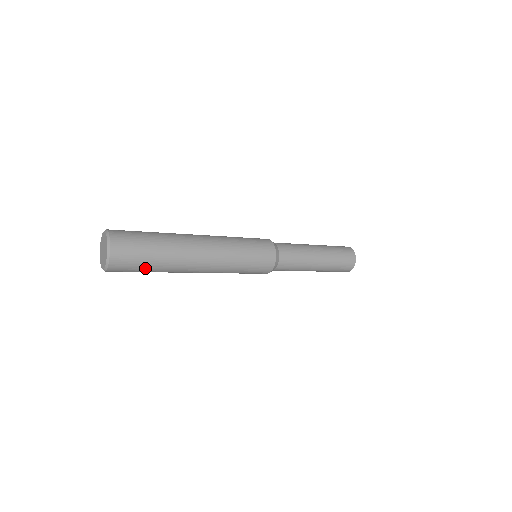
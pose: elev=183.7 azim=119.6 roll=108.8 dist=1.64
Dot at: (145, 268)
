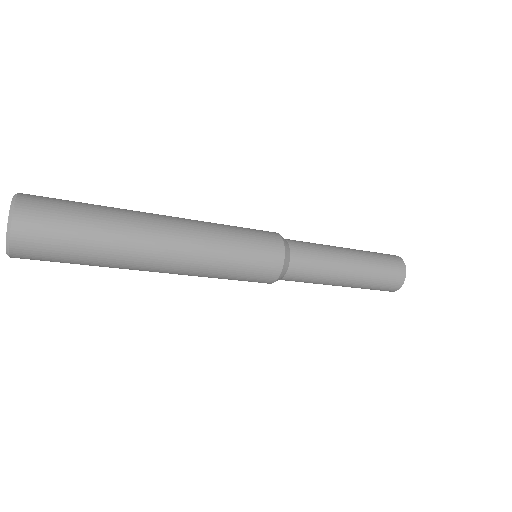
Dot at: (74, 249)
